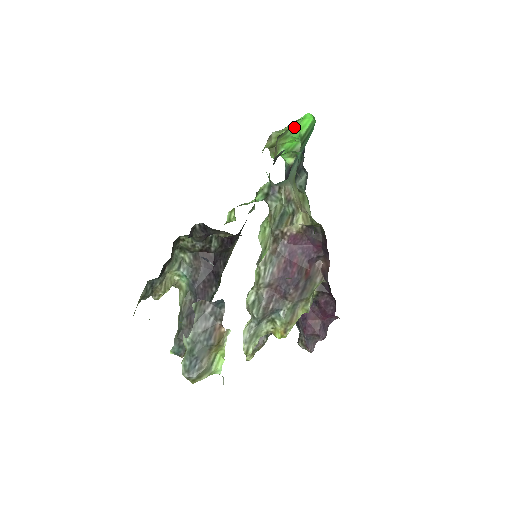
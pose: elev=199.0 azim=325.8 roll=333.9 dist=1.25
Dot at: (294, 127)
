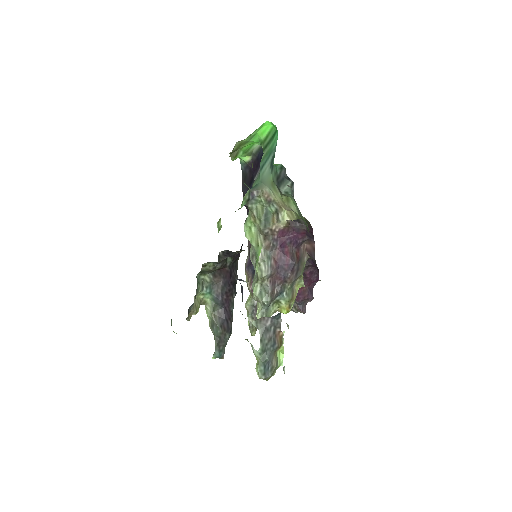
Dot at: (254, 134)
